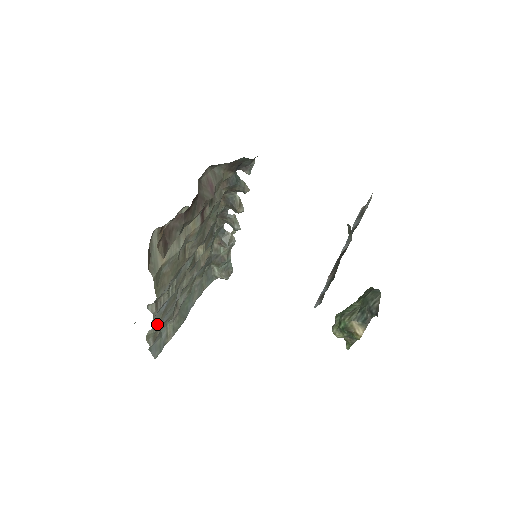
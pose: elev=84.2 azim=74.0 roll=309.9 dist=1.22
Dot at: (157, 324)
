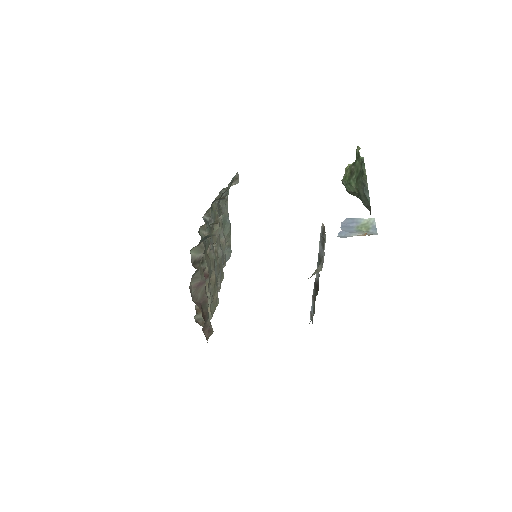
Dot at: (223, 275)
